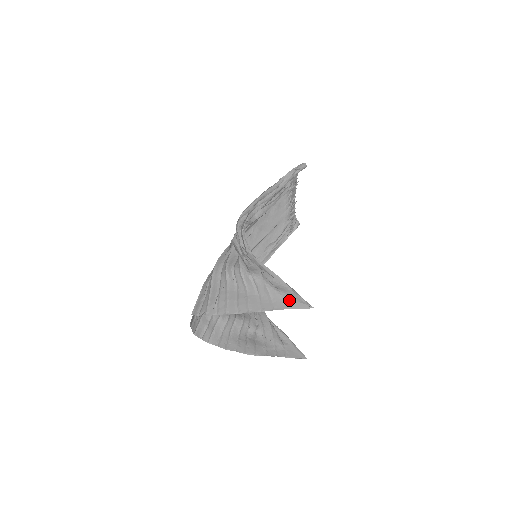
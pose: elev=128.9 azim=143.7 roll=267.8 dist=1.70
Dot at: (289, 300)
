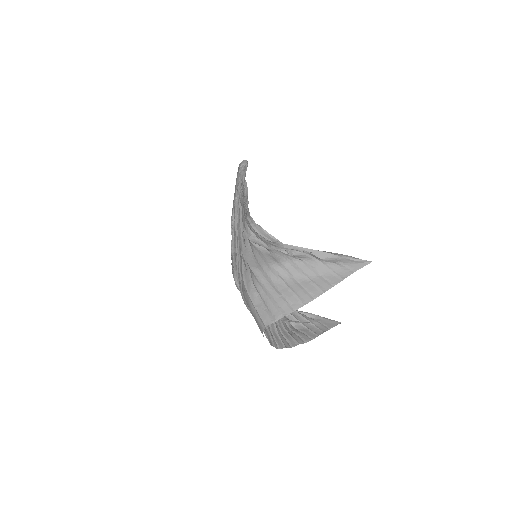
Dot at: (349, 266)
